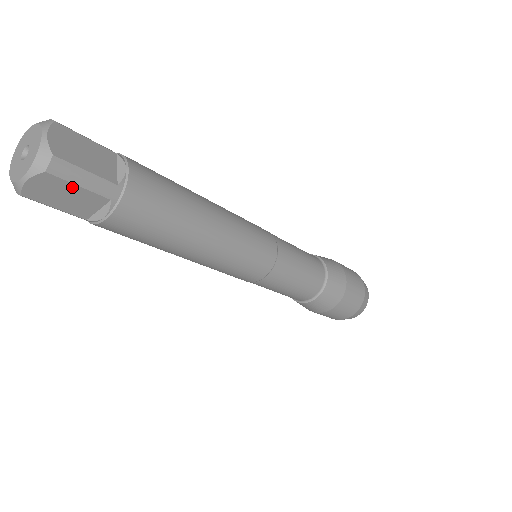
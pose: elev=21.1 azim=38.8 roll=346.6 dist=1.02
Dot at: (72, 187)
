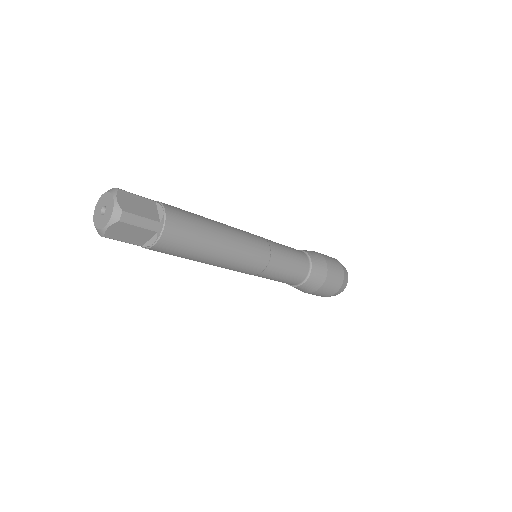
Dot at: (134, 228)
